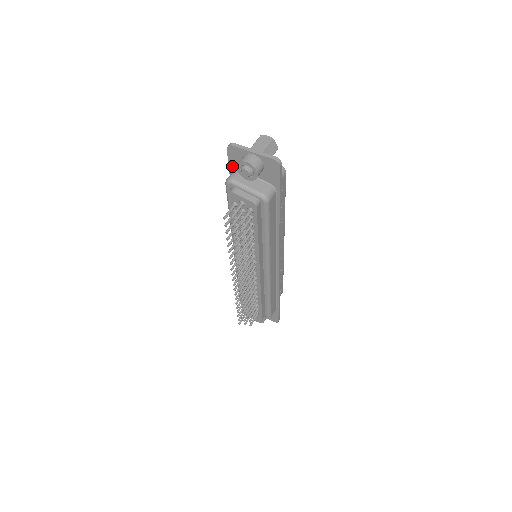
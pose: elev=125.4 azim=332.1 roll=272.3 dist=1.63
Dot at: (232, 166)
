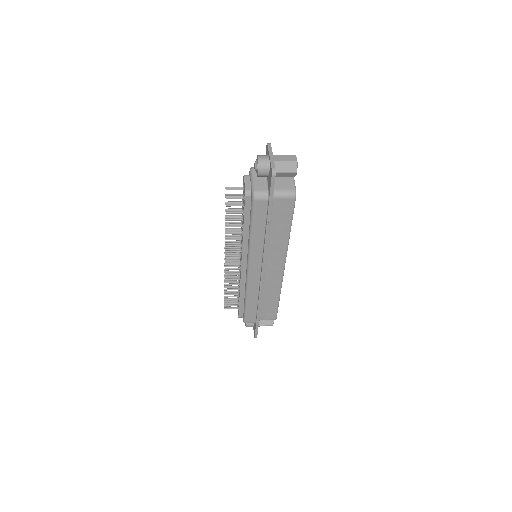
Dot at: occluded
